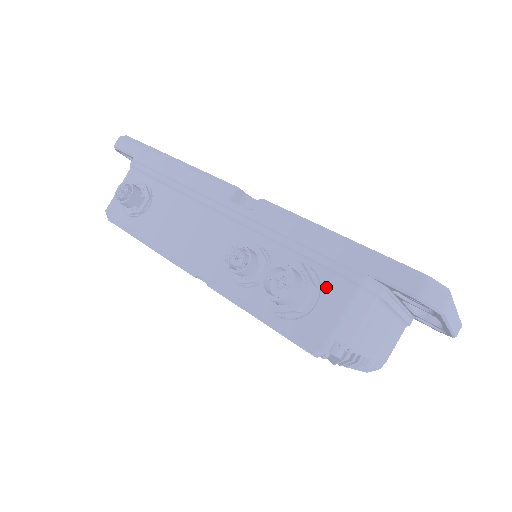
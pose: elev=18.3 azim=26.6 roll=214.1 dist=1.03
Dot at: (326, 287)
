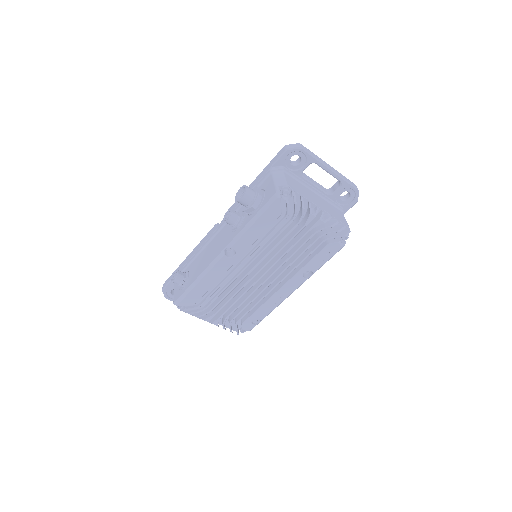
Dot at: (264, 186)
